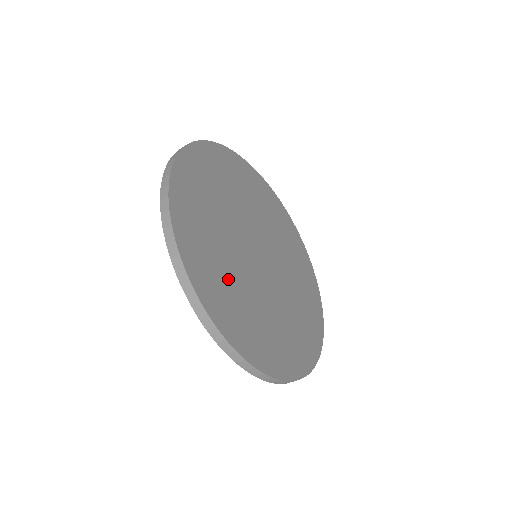
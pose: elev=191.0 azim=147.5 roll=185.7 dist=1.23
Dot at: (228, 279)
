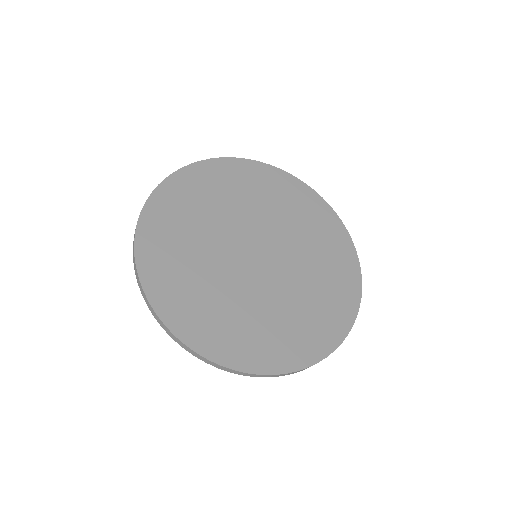
Dot at: (197, 282)
